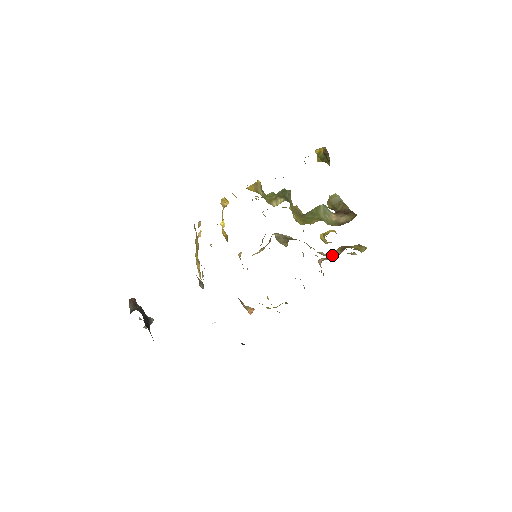
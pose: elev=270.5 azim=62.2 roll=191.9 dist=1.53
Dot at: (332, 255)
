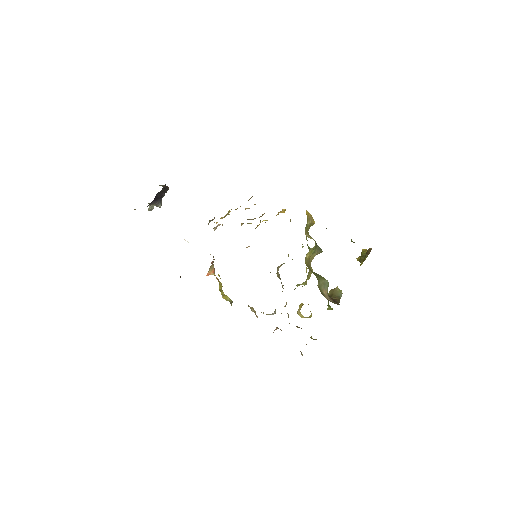
Dot at: occluded
